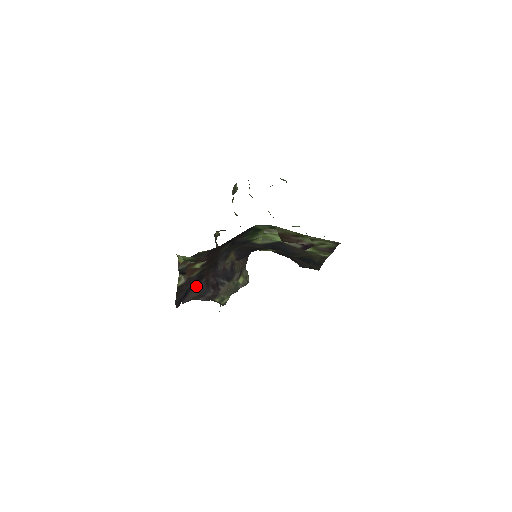
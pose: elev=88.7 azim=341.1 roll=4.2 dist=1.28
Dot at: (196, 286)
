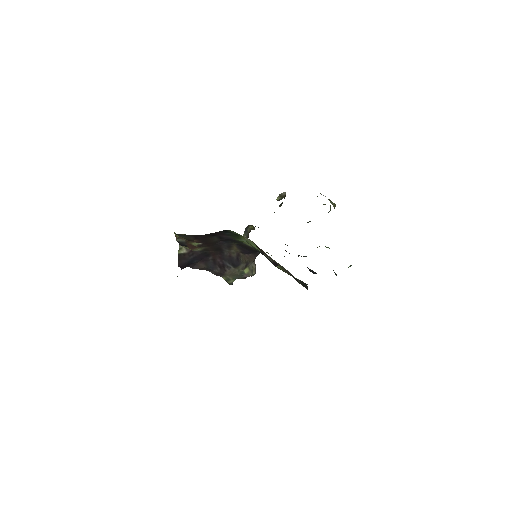
Dot at: (204, 260)
